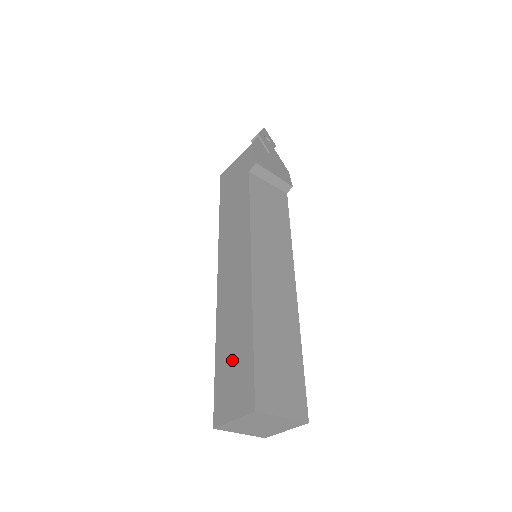
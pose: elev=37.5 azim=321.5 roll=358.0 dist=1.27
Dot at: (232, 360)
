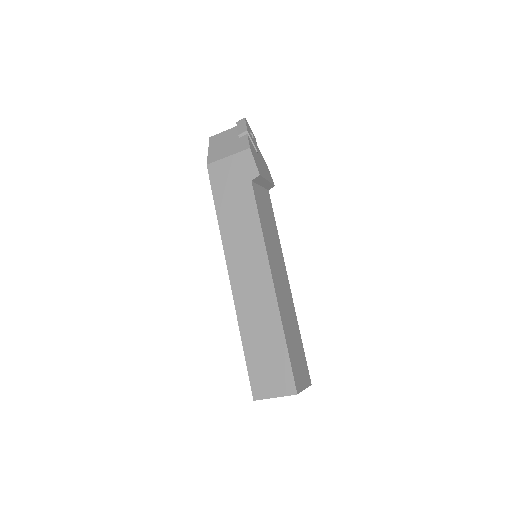
Dot at: (265, 354)
